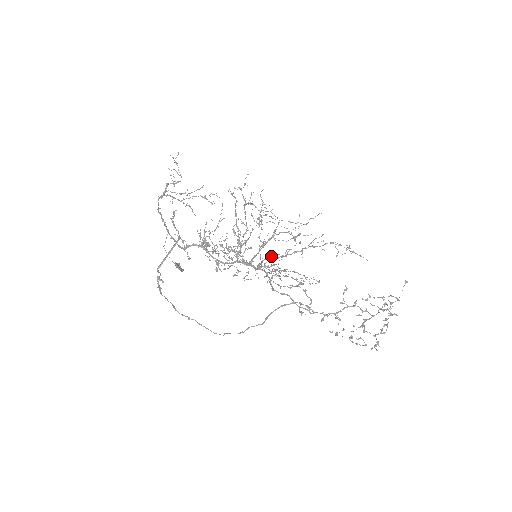
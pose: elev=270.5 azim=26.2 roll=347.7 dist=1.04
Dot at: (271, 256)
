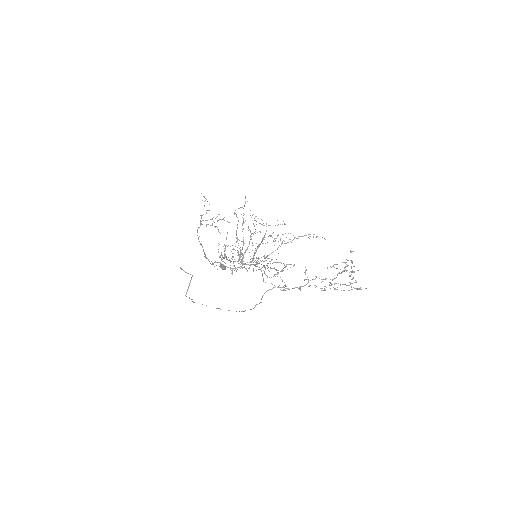
Dot at: occluded
